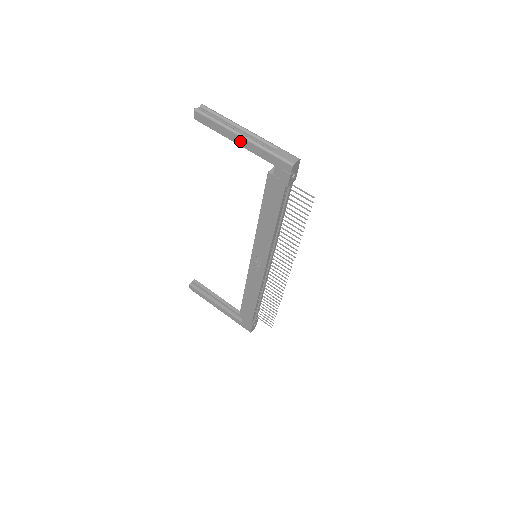
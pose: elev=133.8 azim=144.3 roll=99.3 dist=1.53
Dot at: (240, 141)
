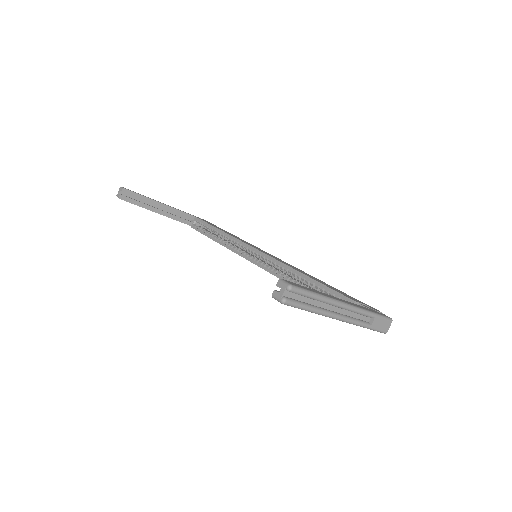
Dot at: occluded
